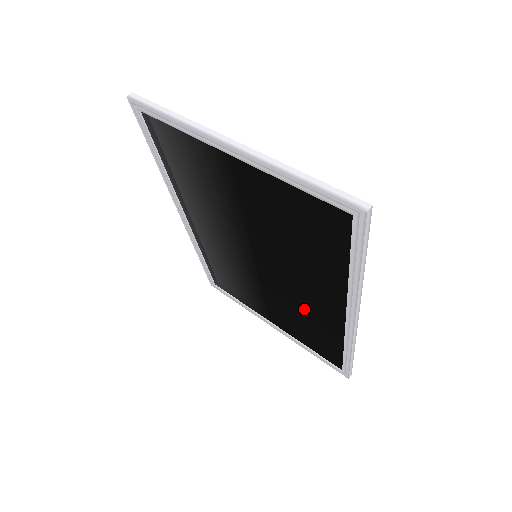
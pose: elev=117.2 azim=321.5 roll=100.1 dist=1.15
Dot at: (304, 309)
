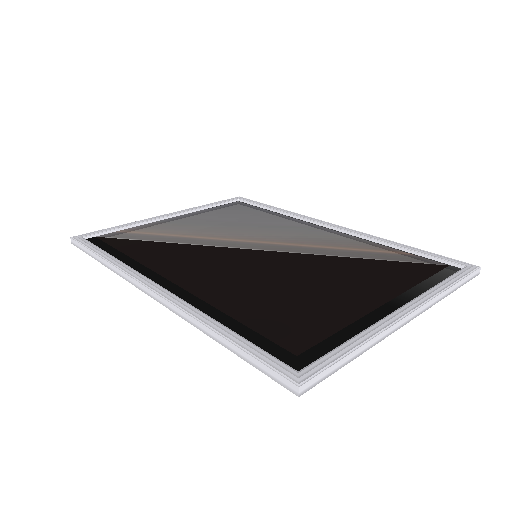
Dot at: occluded
